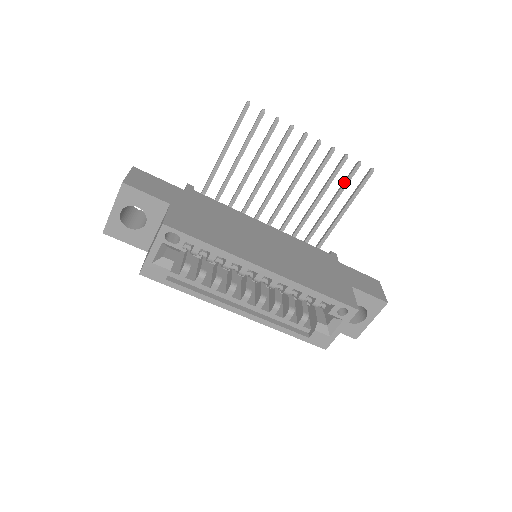
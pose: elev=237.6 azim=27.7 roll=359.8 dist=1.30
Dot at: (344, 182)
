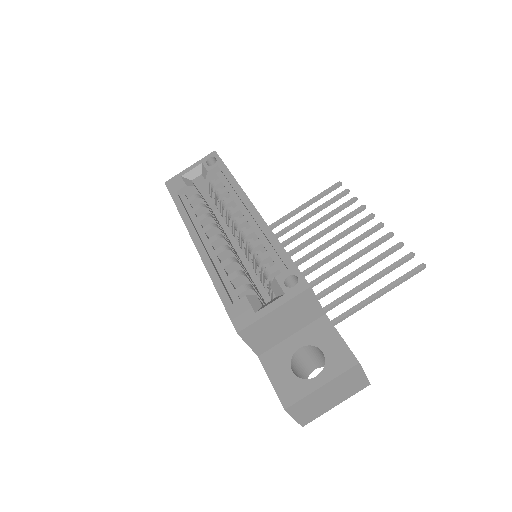
Dot at: (388, 267)
